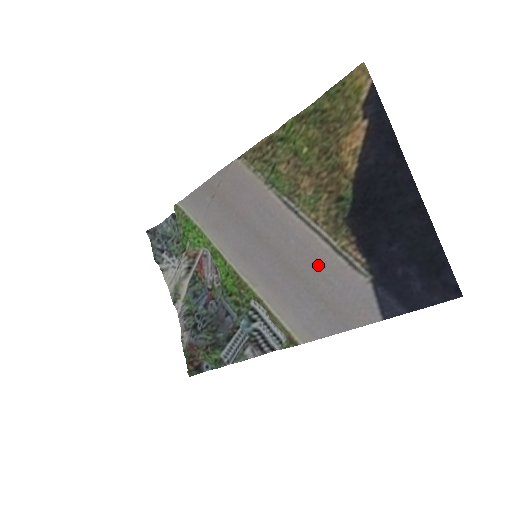
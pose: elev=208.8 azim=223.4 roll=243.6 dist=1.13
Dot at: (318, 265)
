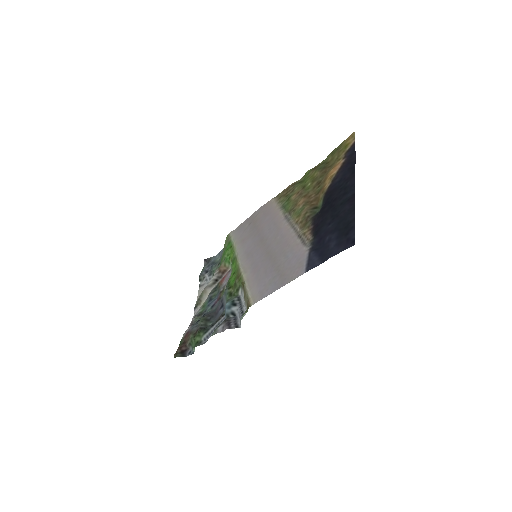
Dot at: (285, 247)
